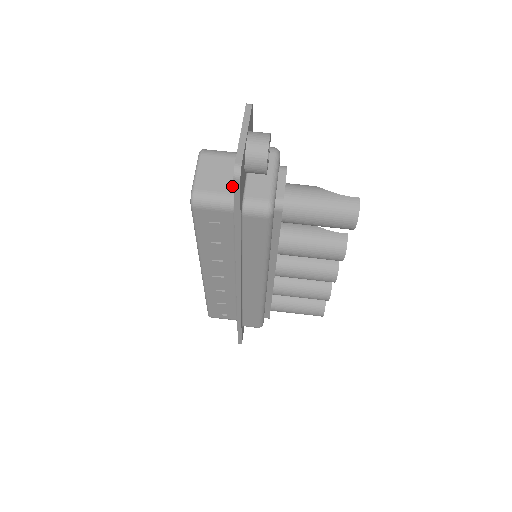
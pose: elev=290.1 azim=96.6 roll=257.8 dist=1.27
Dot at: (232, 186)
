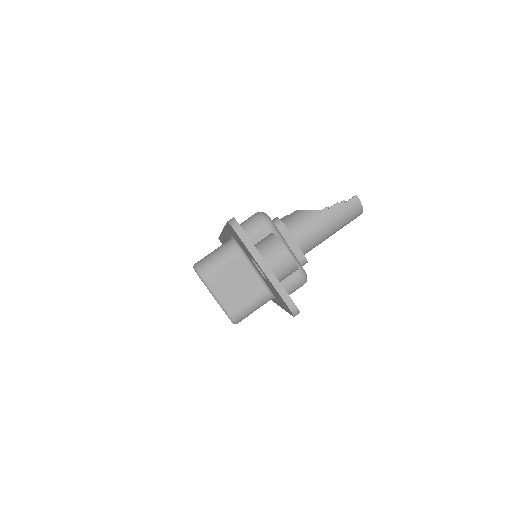
Dot at: (258, 285)
